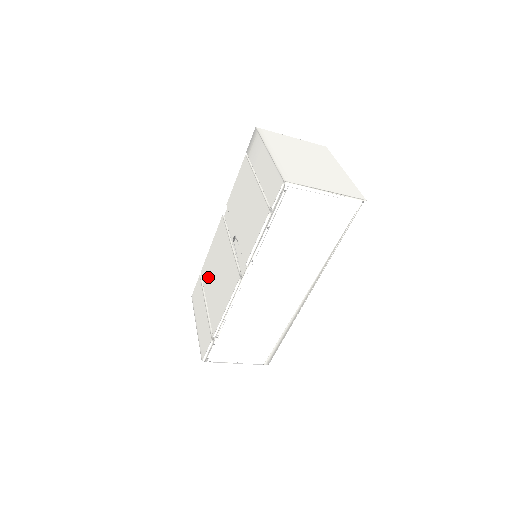
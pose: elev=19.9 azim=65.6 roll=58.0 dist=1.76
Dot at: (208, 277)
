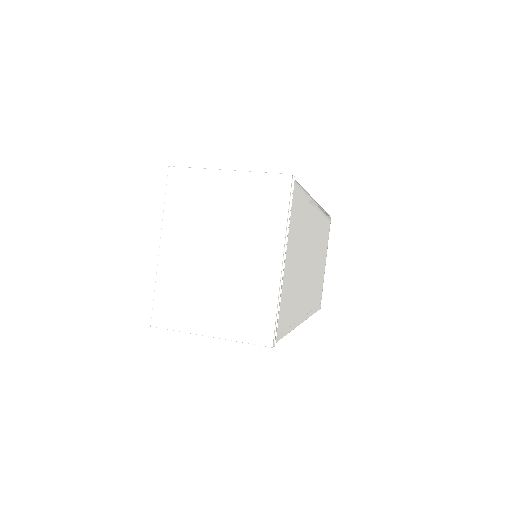
Dot at: occluded
